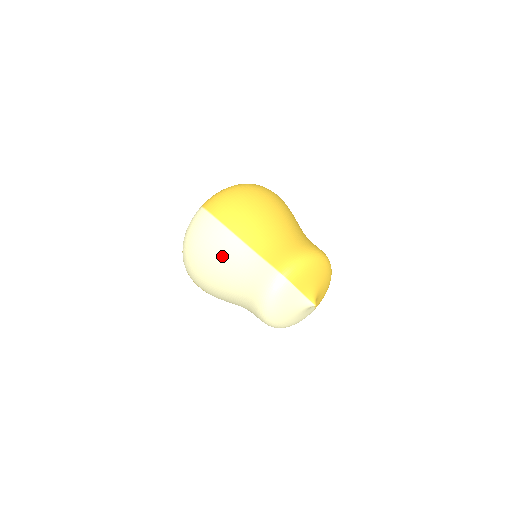
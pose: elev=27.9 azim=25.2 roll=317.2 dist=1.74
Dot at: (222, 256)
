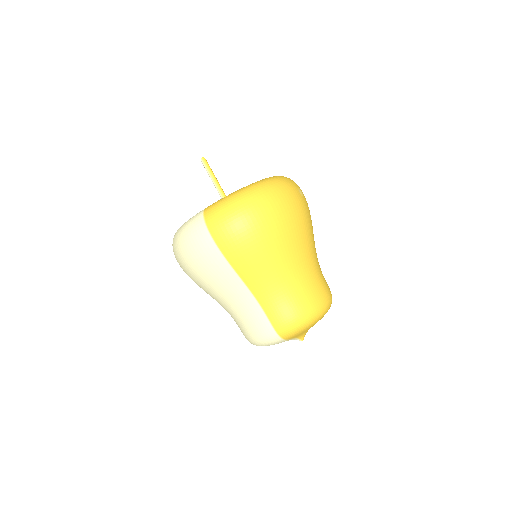
Dot at: (219, 287)
